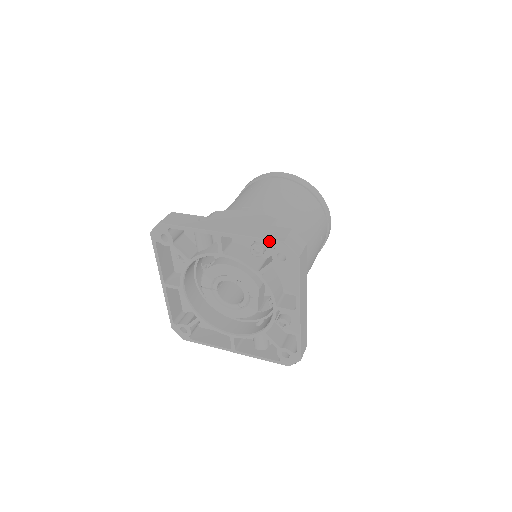
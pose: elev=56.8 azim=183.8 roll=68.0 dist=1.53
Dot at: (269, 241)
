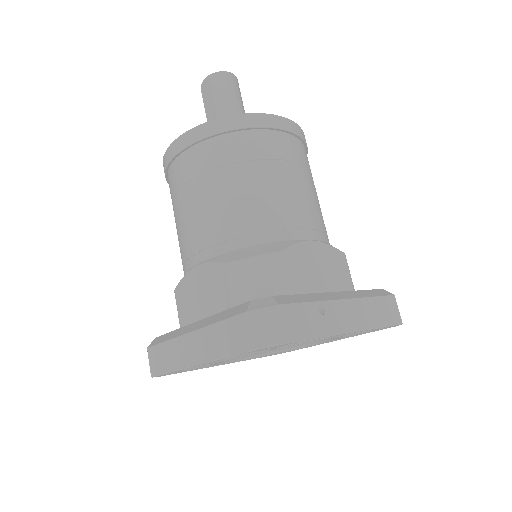
Dot at: (391, 326)
